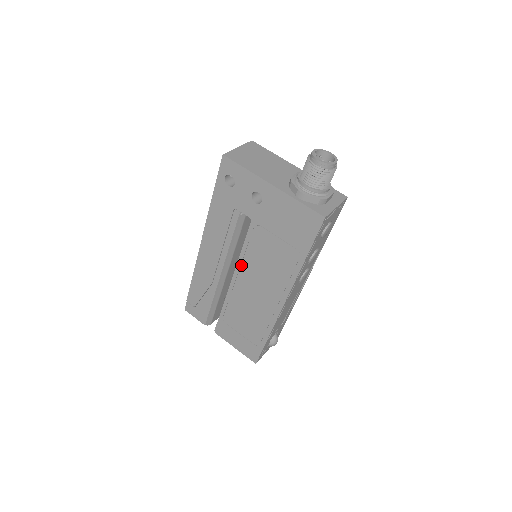
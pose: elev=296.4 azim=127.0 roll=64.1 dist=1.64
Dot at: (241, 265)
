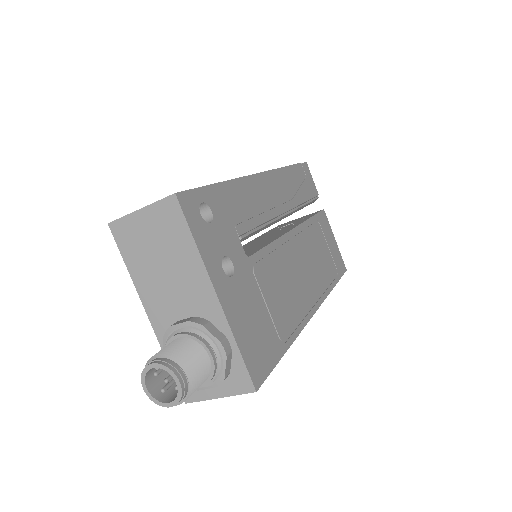
Dot at: occluded
